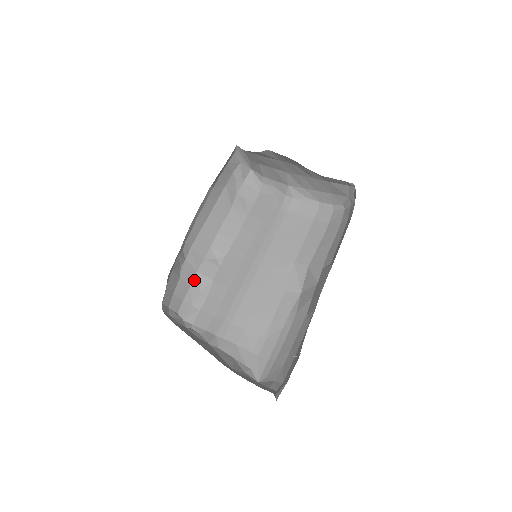
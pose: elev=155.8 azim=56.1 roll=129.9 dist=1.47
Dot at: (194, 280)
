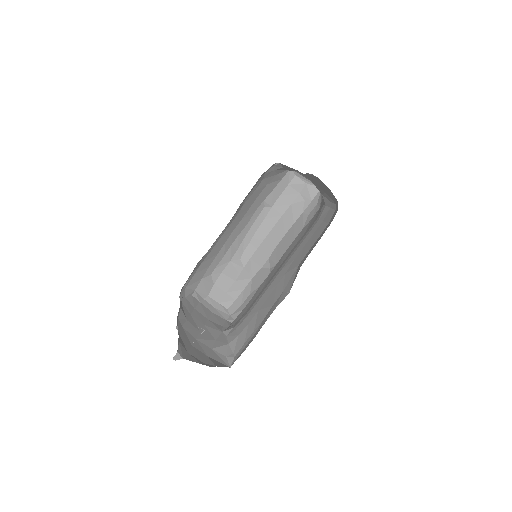
Dot at: (248, 285)
